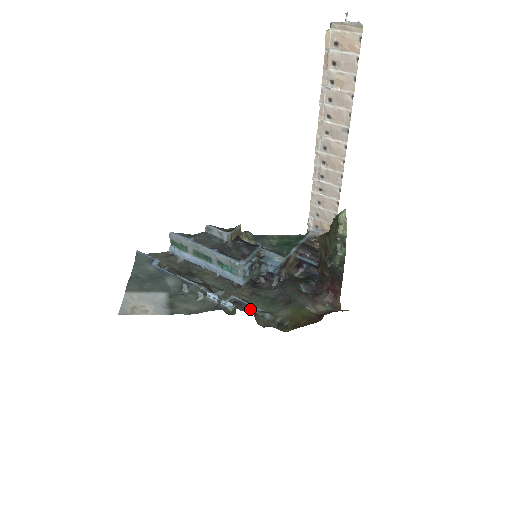
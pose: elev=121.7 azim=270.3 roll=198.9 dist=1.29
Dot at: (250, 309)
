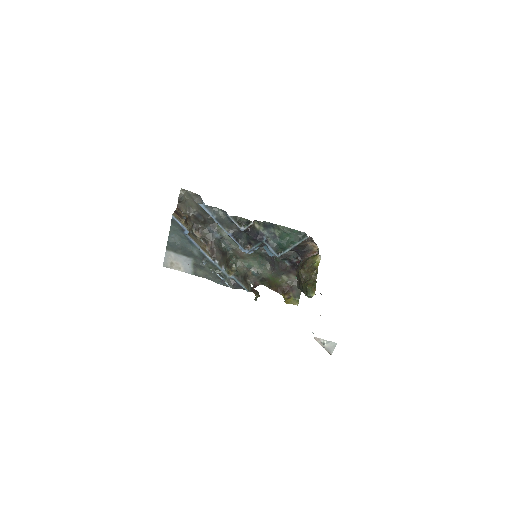
Dot at: (241, 287)
